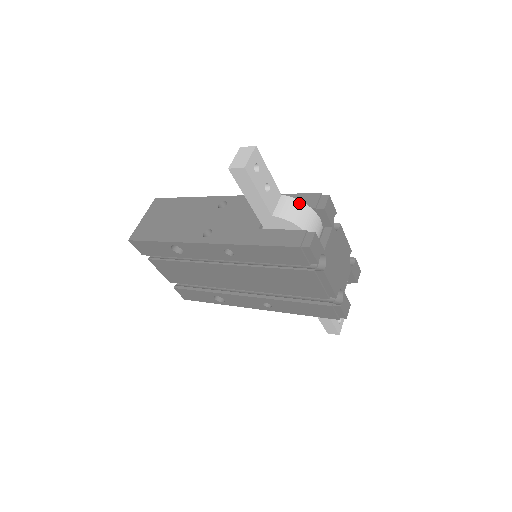
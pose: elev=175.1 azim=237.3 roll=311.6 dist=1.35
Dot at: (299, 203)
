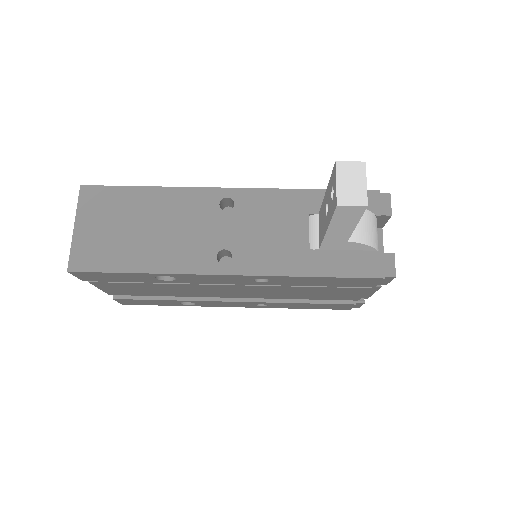
Dot at: (368, 214)
